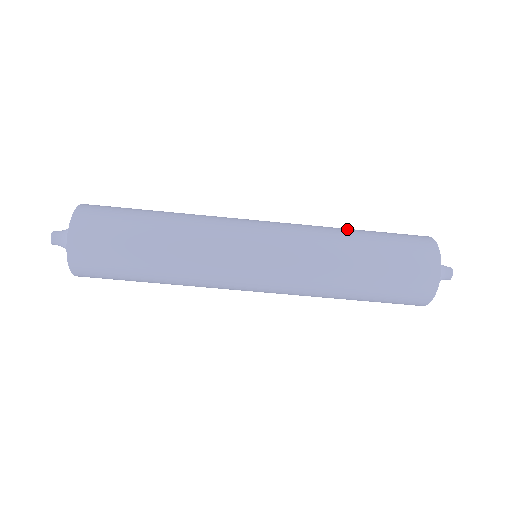
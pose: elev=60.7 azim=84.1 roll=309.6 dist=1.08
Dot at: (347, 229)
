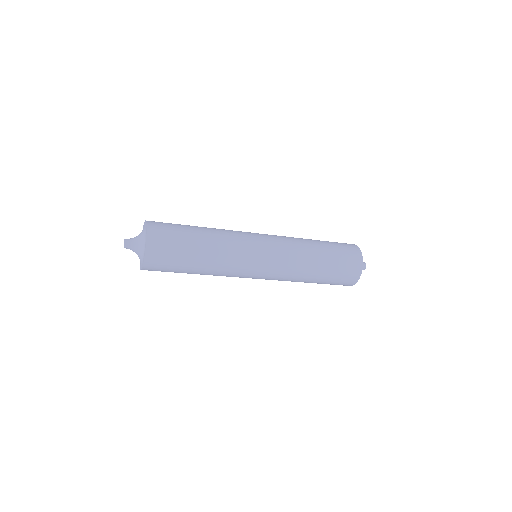
Dot at: (315, 267)
